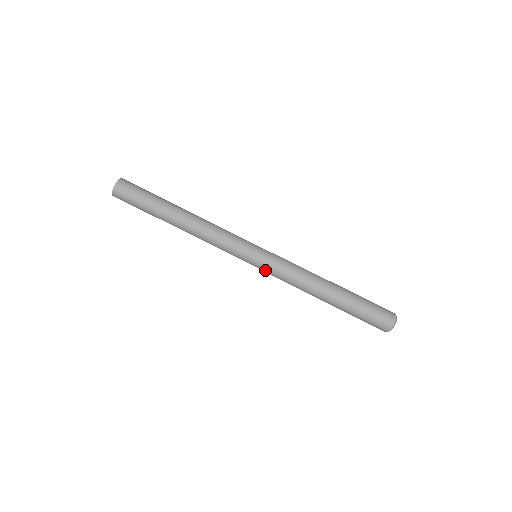
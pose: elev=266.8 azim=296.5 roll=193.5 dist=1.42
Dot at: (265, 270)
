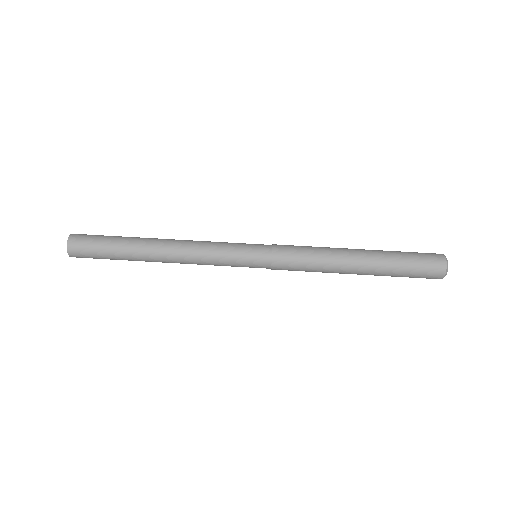
Dot at: (273, 261)
